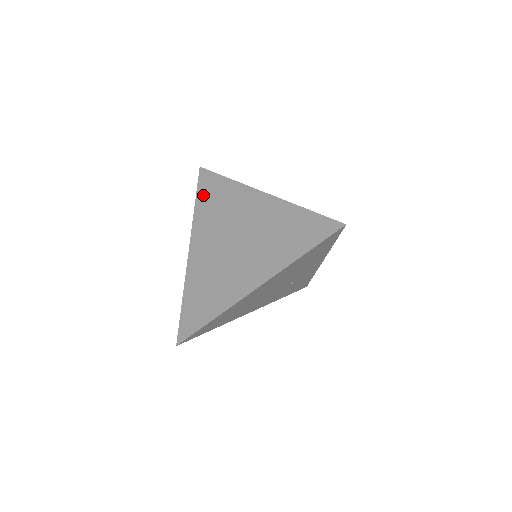
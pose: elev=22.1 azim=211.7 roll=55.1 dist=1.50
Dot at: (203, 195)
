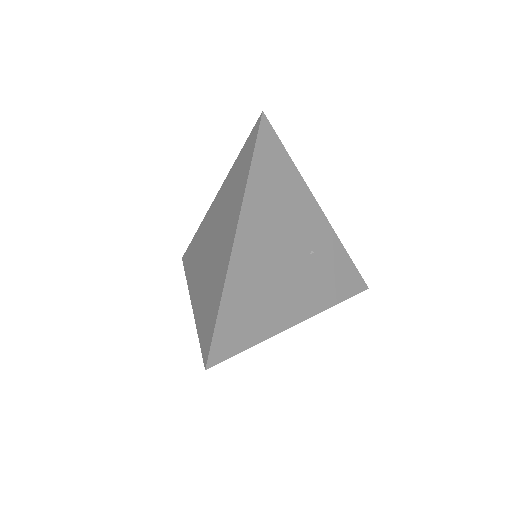
Dot at: (188, 263)
